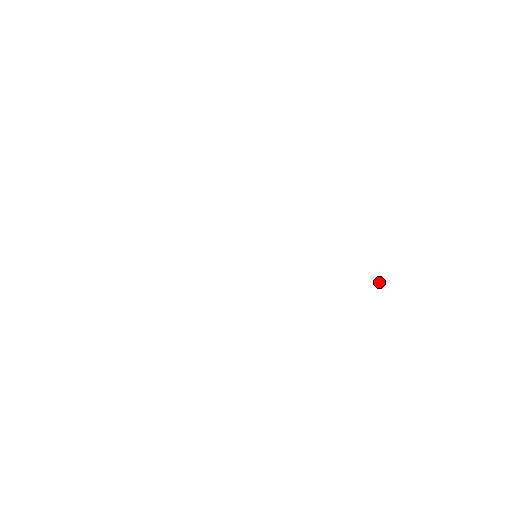
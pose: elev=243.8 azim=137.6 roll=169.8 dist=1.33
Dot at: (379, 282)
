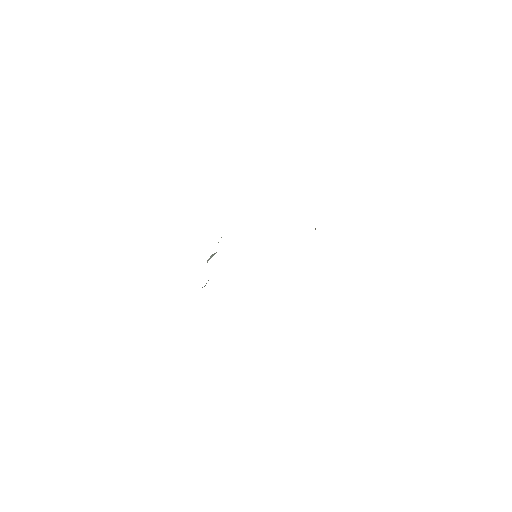
Dot at: occluded
